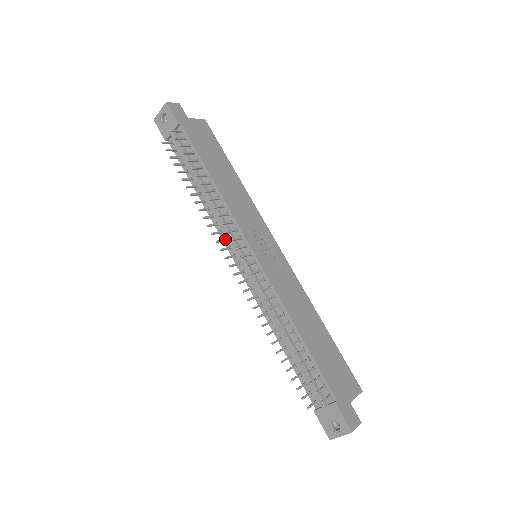
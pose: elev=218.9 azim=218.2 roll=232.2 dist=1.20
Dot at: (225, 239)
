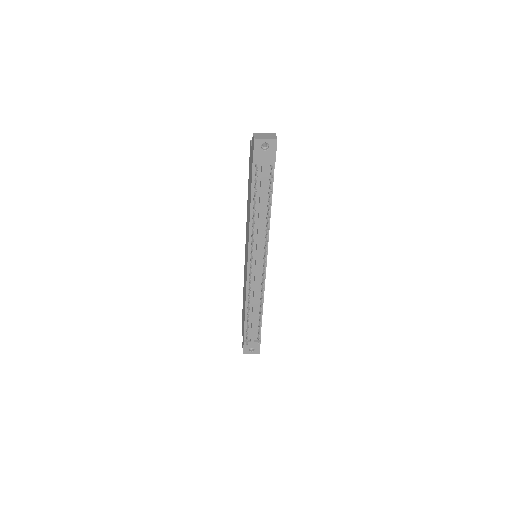
Dot at: occluded
